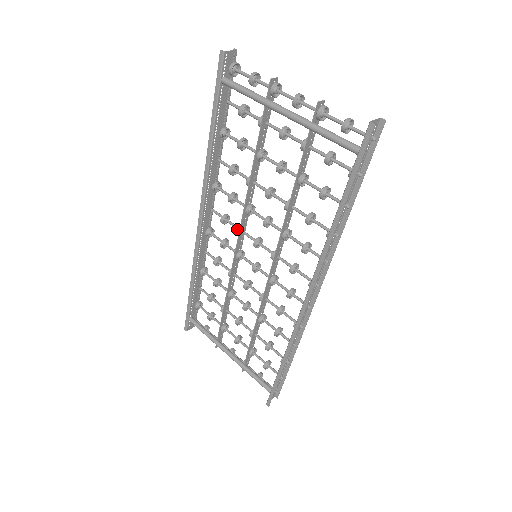
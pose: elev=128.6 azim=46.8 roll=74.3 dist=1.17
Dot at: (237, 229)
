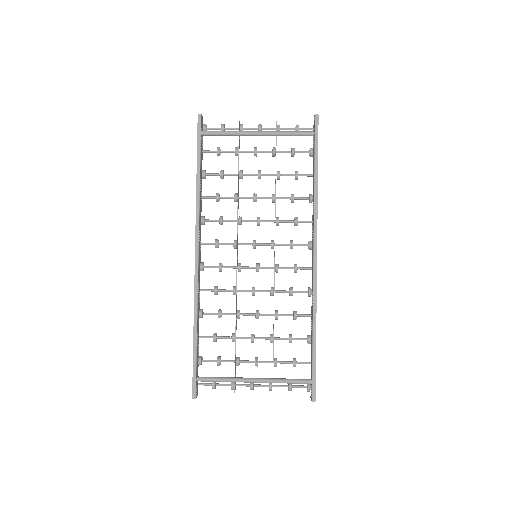
Dot at: (234, 241)
